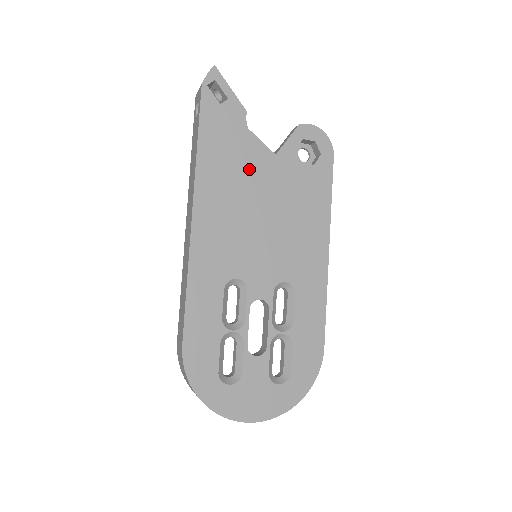
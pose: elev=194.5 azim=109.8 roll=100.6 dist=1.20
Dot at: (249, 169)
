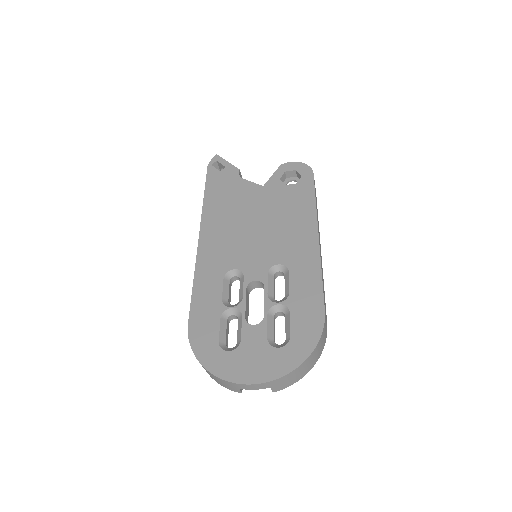
Dot at: (242, 199)
